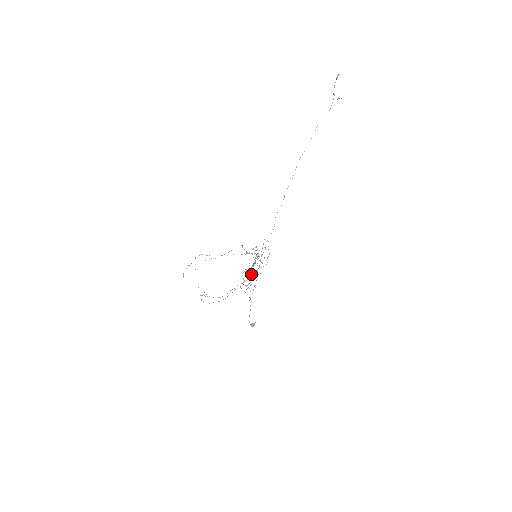
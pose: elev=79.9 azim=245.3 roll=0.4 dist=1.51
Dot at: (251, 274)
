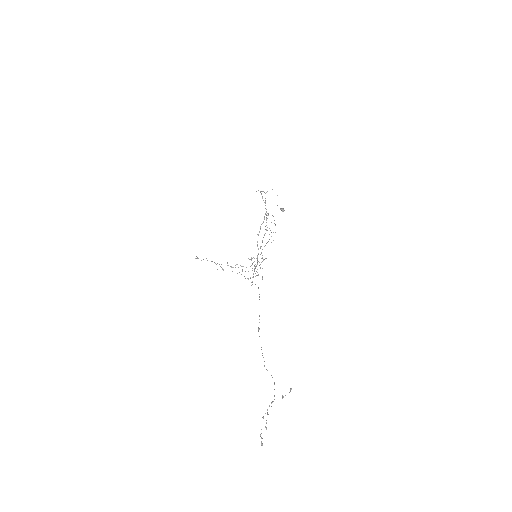
Dot at: occluded
